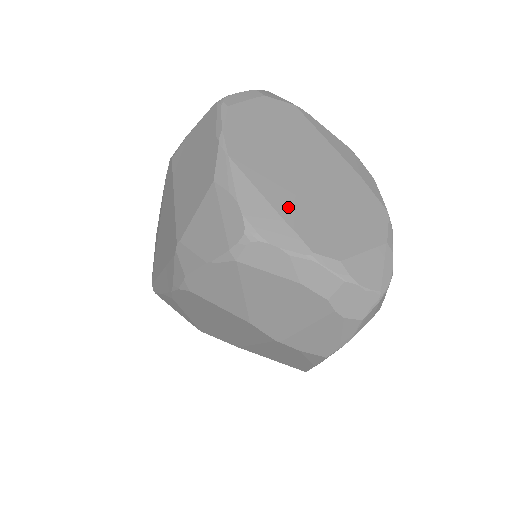
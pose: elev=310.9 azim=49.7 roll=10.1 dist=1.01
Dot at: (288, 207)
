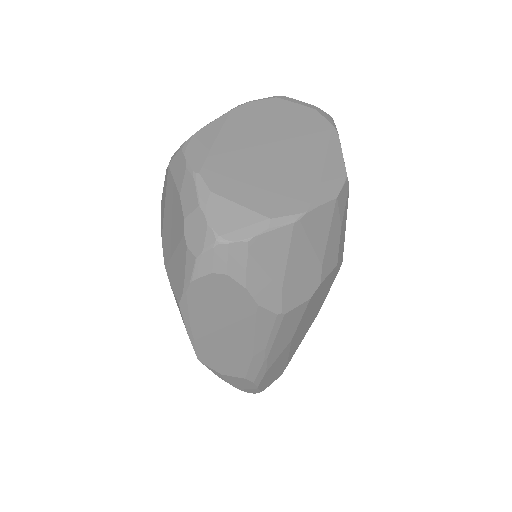
Dot at: (225, 148)
